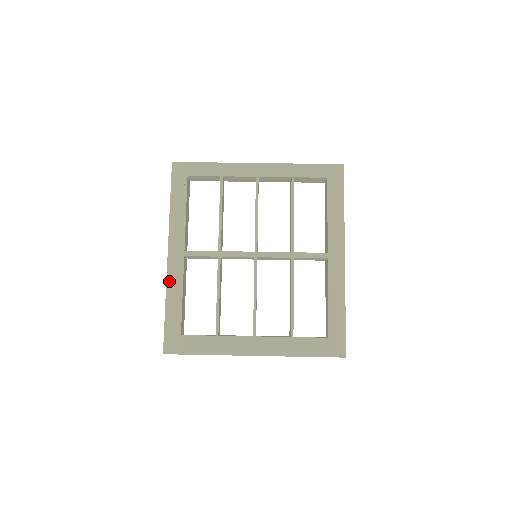
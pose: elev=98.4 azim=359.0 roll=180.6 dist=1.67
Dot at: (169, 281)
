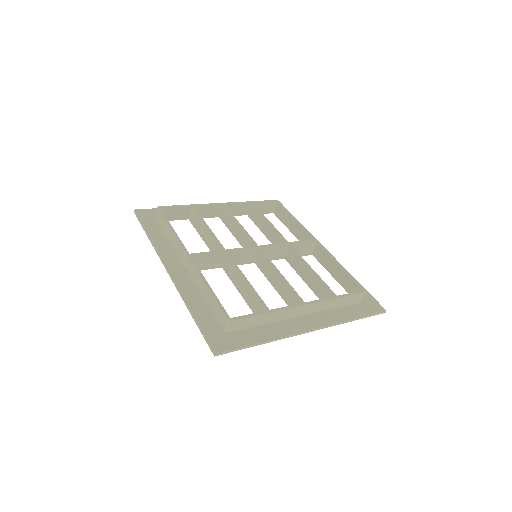
Dot at: (182, 289)
